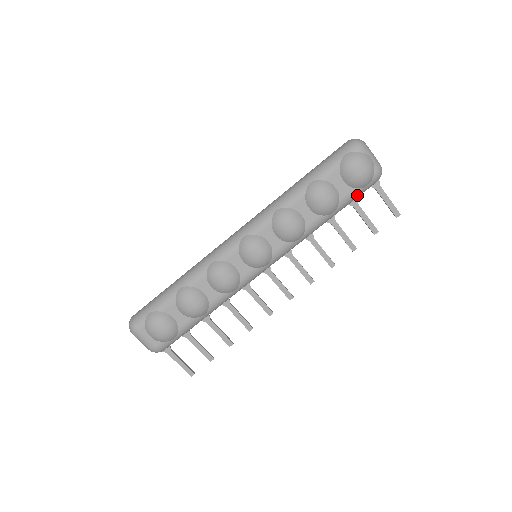
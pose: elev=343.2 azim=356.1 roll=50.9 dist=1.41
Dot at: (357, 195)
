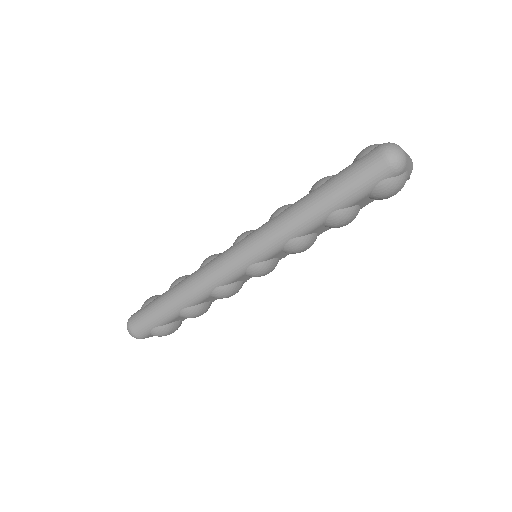
Dot at: occluded
